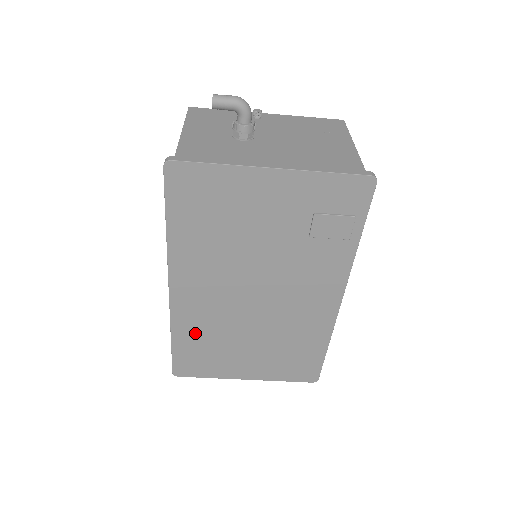
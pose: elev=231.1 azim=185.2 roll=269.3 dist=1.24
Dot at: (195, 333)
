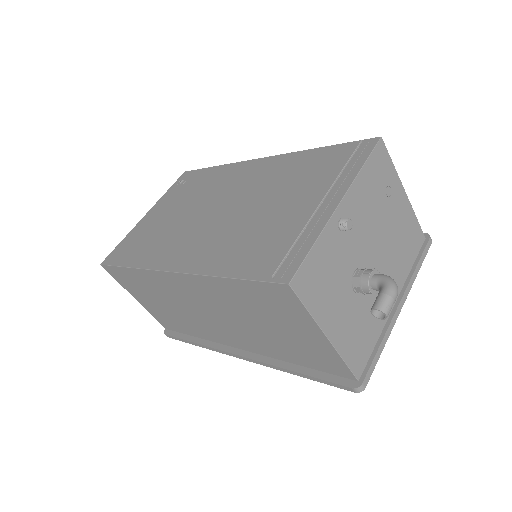
Dot at: occluded
